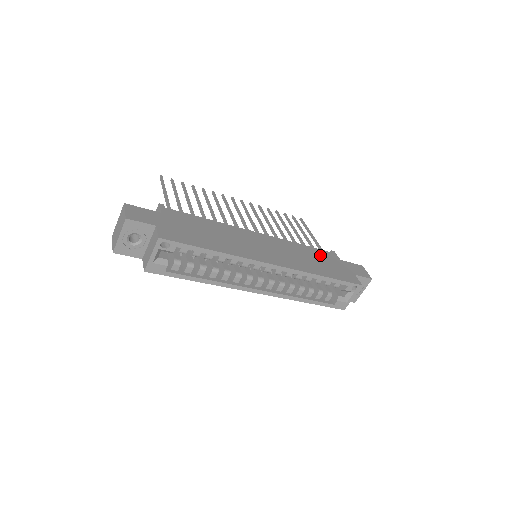
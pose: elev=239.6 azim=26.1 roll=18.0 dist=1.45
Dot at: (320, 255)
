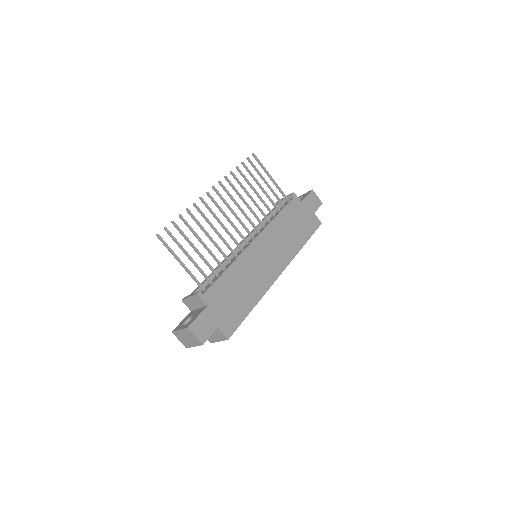
Dot at: (291, 215)
